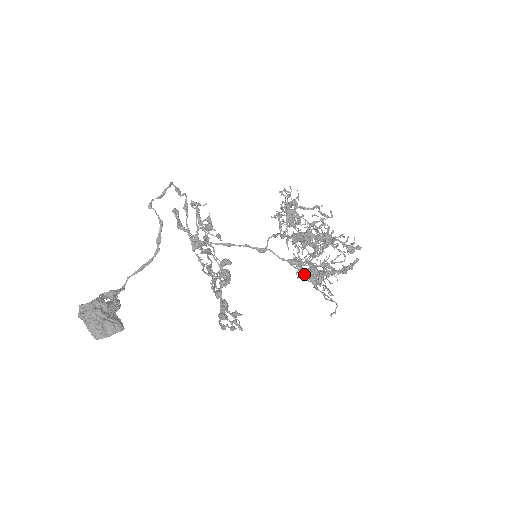
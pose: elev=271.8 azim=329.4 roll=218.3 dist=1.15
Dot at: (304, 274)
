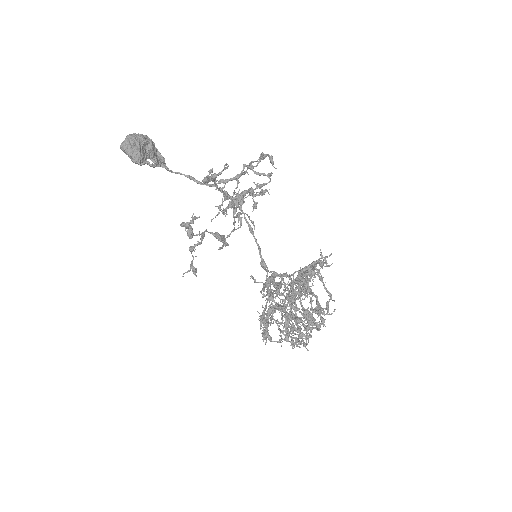
Dot at: occluded
